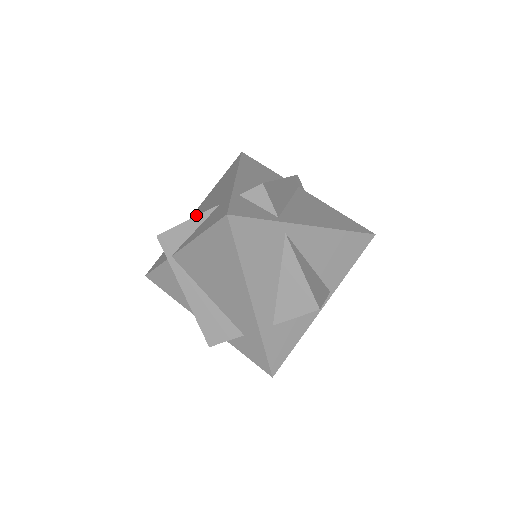
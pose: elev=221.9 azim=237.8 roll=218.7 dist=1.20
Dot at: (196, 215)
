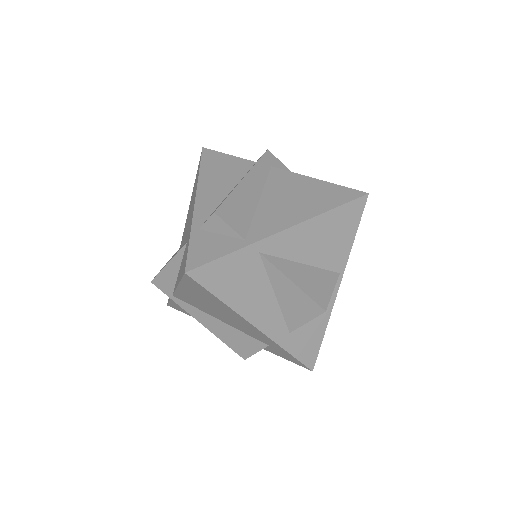
Dot at: (183, 238)
